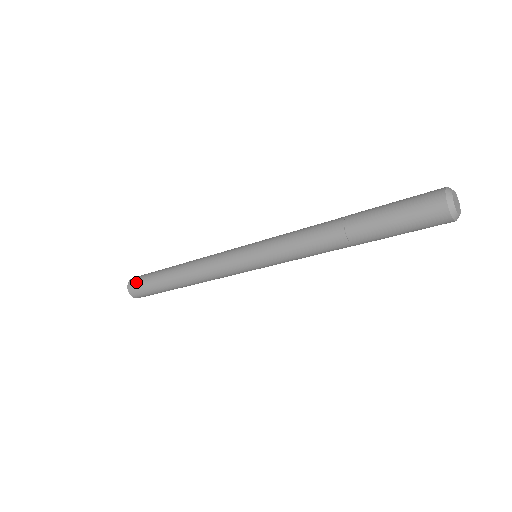
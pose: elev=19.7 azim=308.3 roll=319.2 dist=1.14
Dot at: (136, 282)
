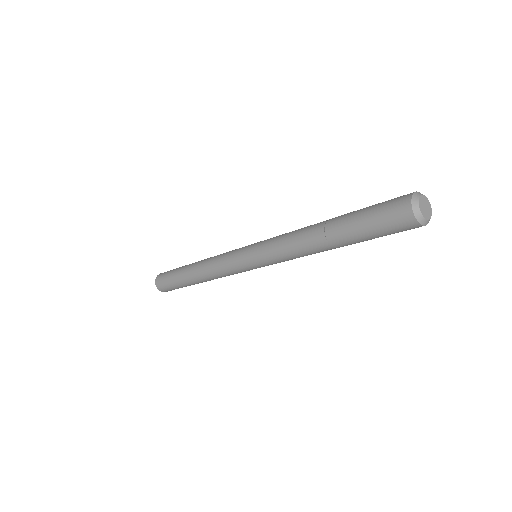
Dot at: (161, 277)
